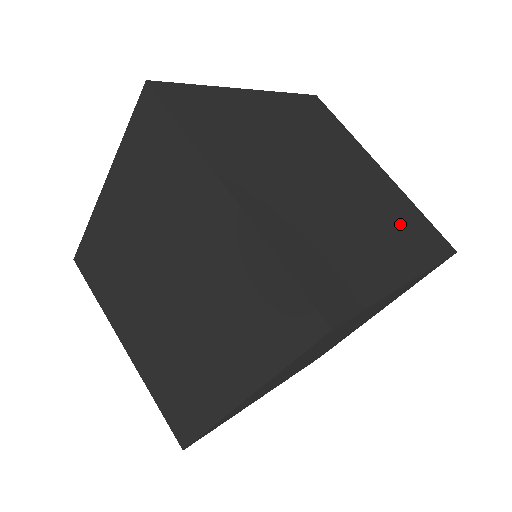
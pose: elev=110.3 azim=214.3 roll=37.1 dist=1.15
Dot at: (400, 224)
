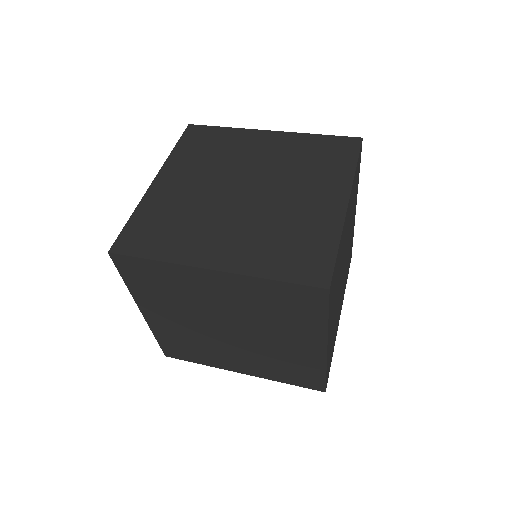
Dot at: (333, 338)
